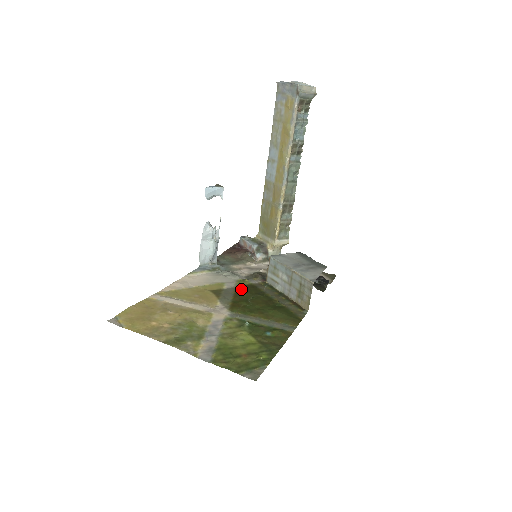
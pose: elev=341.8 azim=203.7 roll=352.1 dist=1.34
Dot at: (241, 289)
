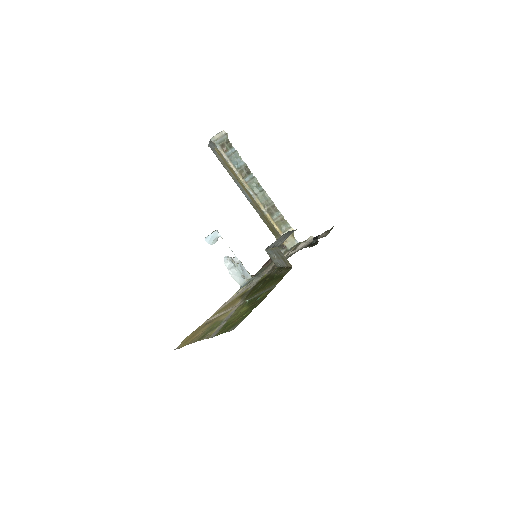
Dot at: (258, 283)
